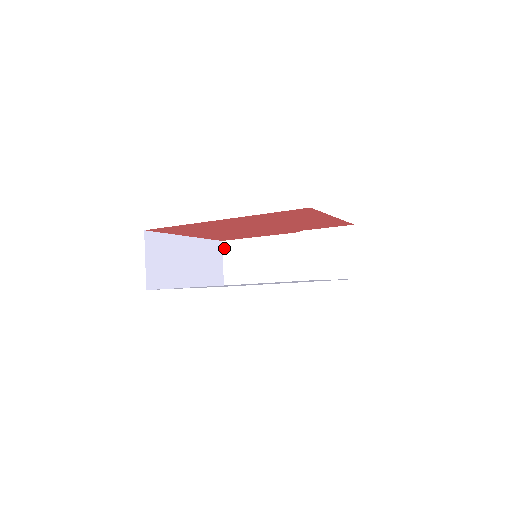
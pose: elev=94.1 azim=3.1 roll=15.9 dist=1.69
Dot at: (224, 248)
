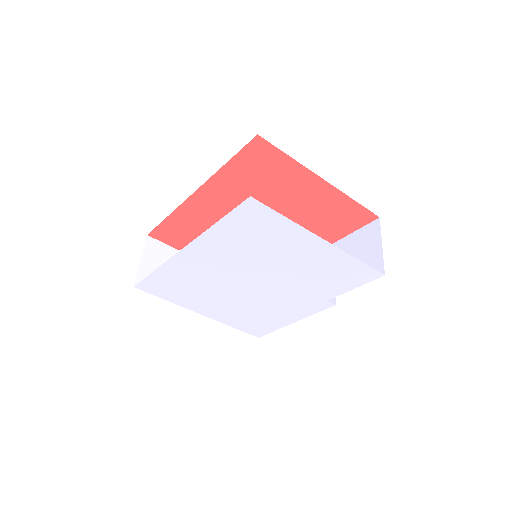
Dot at: occluded
